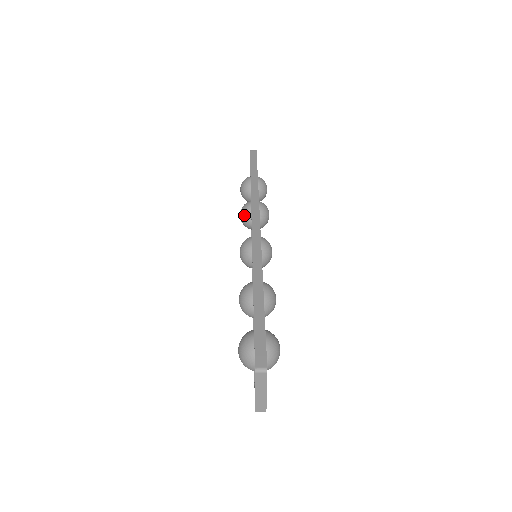
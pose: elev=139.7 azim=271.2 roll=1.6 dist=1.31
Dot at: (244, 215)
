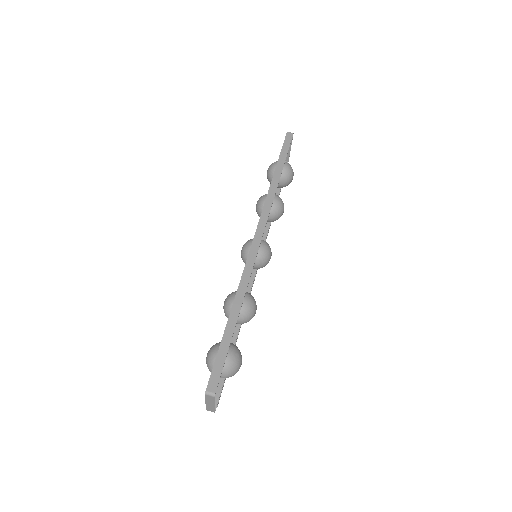
Dot at: (259, 208)
